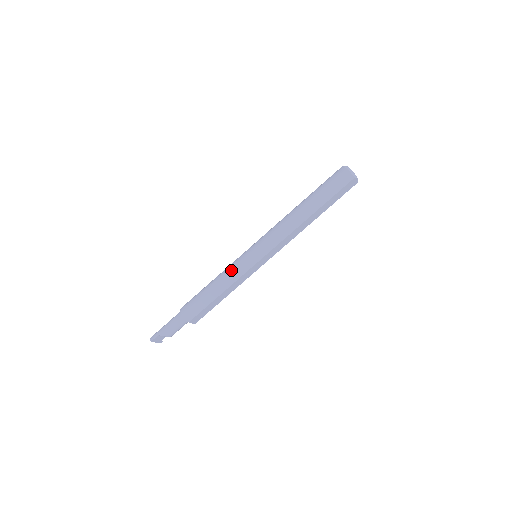
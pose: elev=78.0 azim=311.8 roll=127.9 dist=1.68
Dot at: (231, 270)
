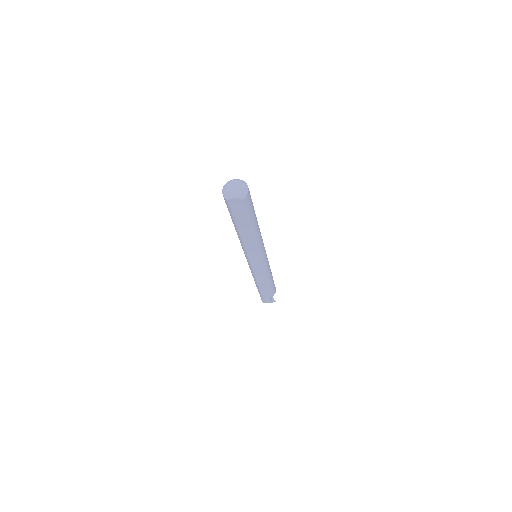
Dot at: occluded
